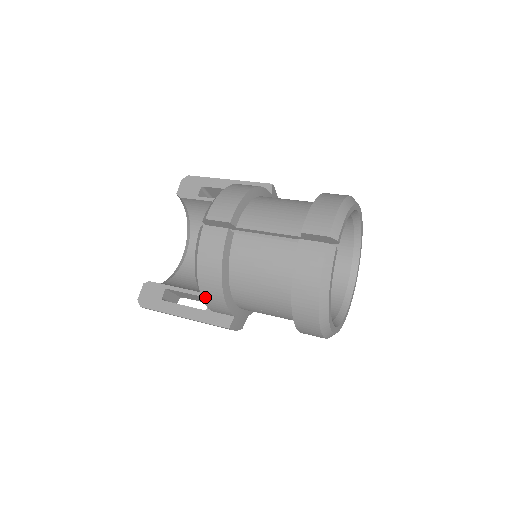
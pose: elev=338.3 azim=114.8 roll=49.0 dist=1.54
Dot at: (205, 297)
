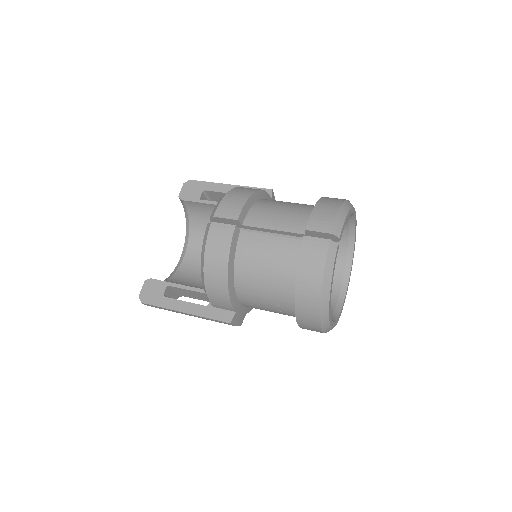
Dot at: (209, 291)
